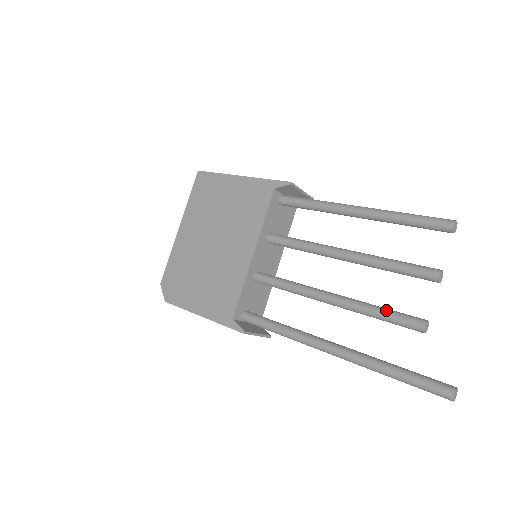
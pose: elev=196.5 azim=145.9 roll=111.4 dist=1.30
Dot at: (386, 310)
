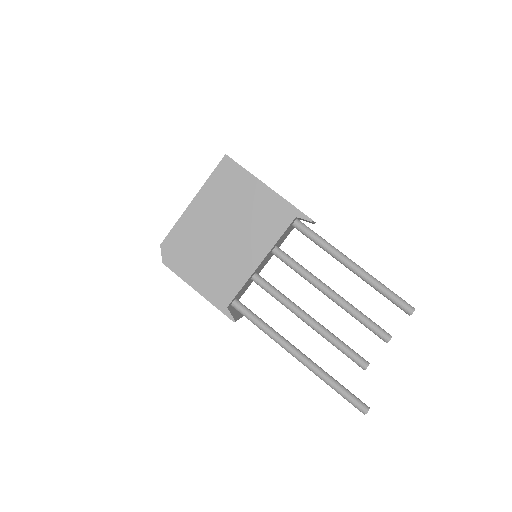
Dot at: (346, 347)
